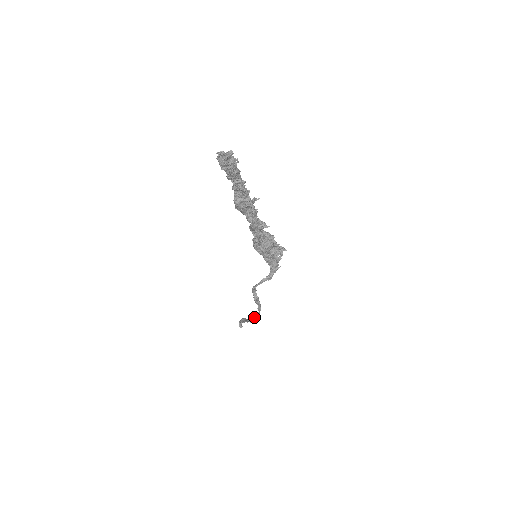
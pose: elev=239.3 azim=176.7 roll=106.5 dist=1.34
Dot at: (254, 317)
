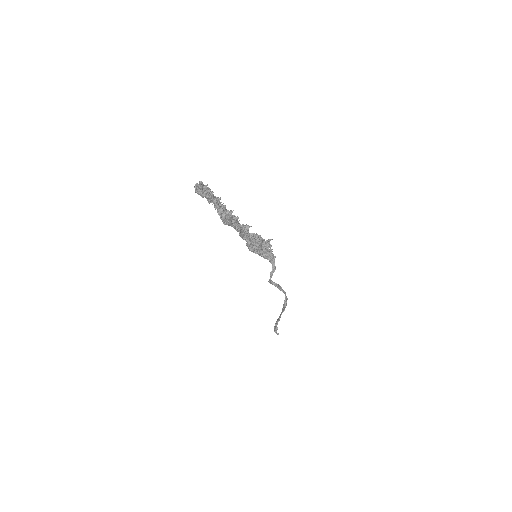
Dot at: (285, 303)
